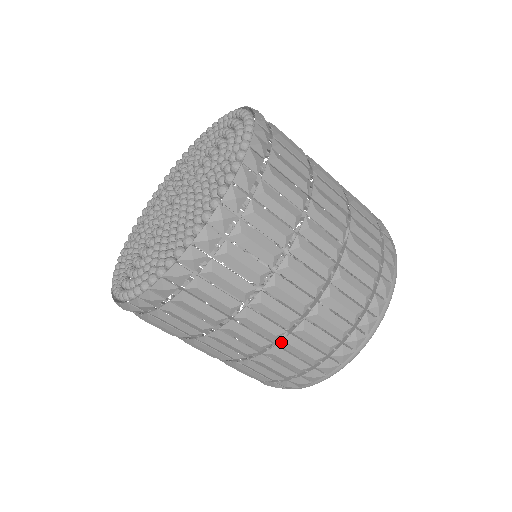
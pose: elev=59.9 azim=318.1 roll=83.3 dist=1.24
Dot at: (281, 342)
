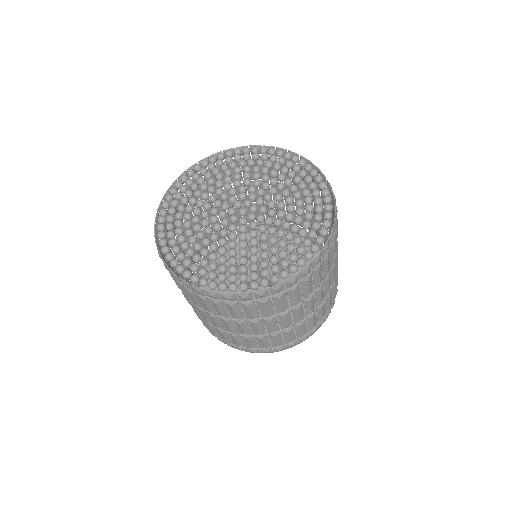
Dot at: (258, 336)
